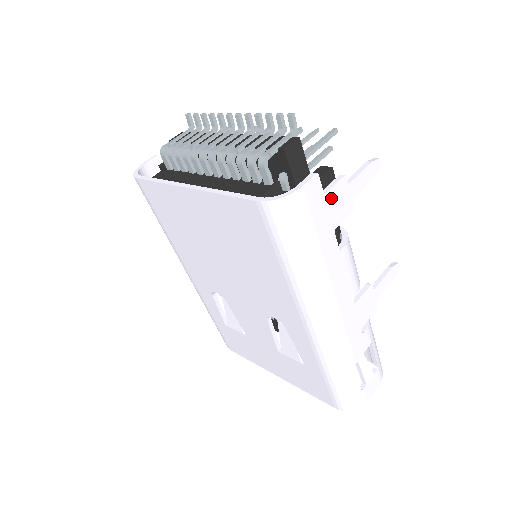
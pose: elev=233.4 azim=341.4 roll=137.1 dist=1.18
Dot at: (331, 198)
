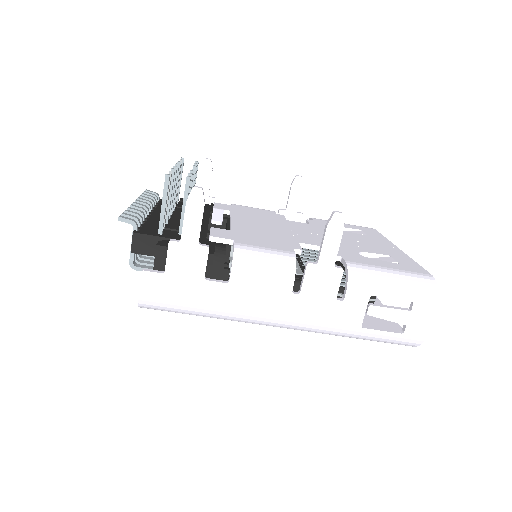
Dot at: (174, 268)
